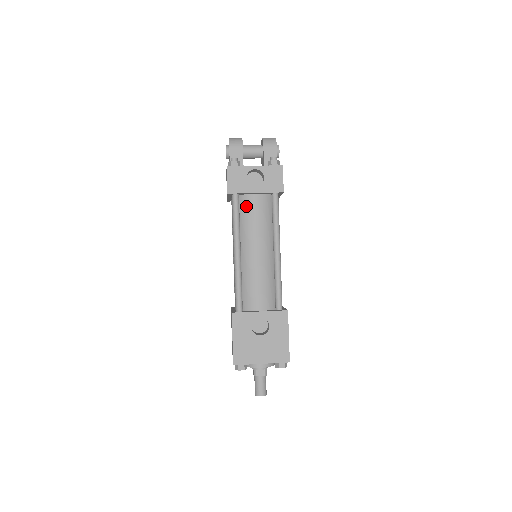
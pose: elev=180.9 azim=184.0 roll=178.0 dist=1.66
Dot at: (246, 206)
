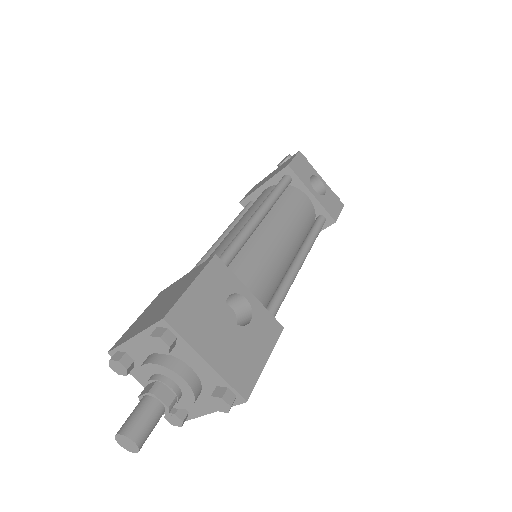
Dot at: (293, 195)
